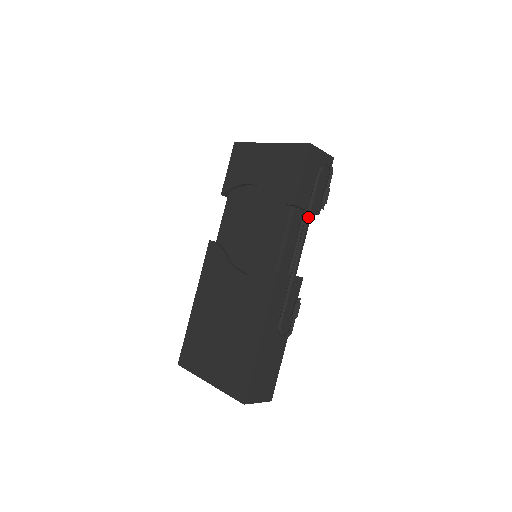
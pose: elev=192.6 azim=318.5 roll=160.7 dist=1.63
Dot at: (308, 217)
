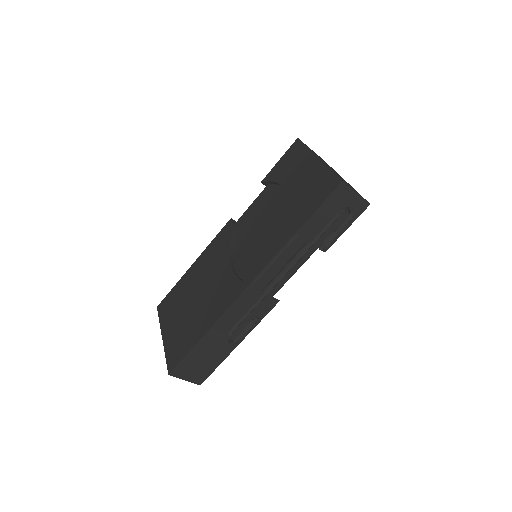
Dot at: (307, 250)
